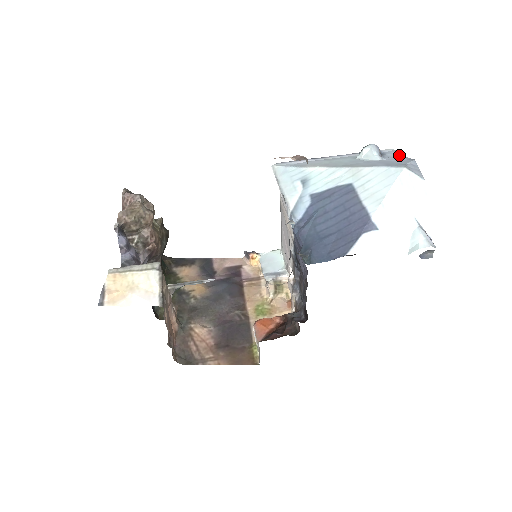
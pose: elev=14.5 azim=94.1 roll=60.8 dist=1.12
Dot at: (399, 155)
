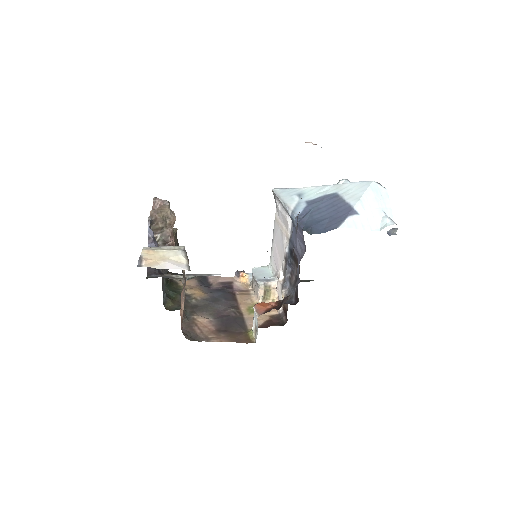
Dot at: occluded
